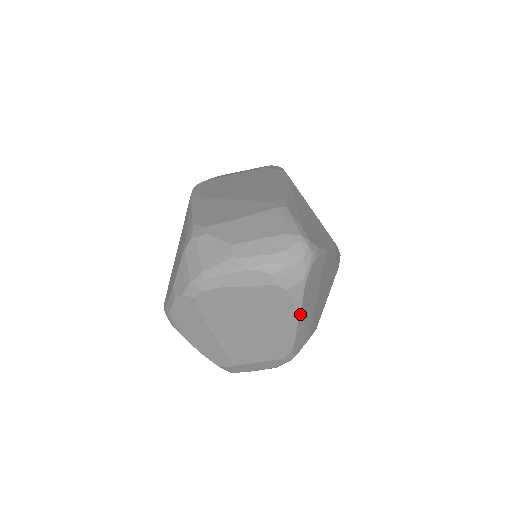
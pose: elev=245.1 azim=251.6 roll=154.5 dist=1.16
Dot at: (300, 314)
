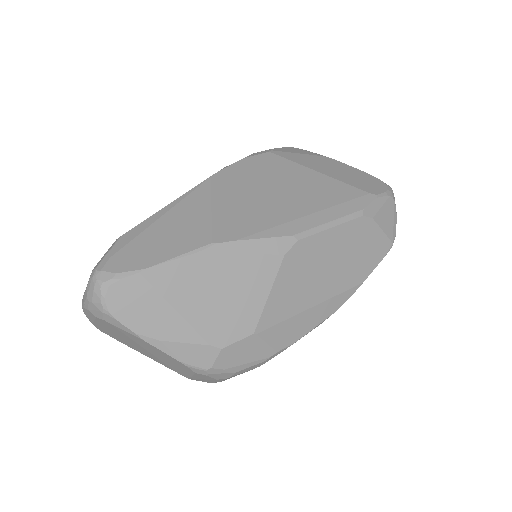
Dot at: (139, 336)
